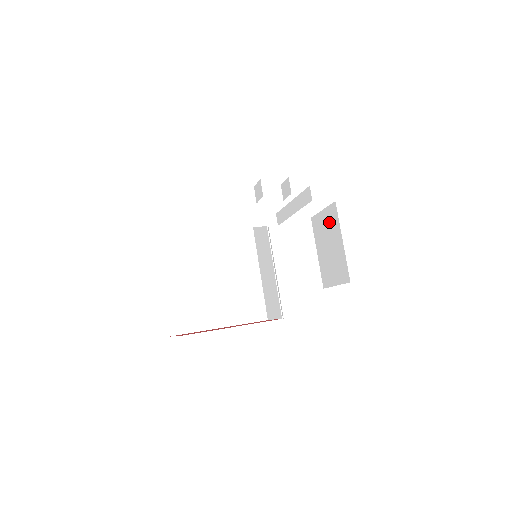
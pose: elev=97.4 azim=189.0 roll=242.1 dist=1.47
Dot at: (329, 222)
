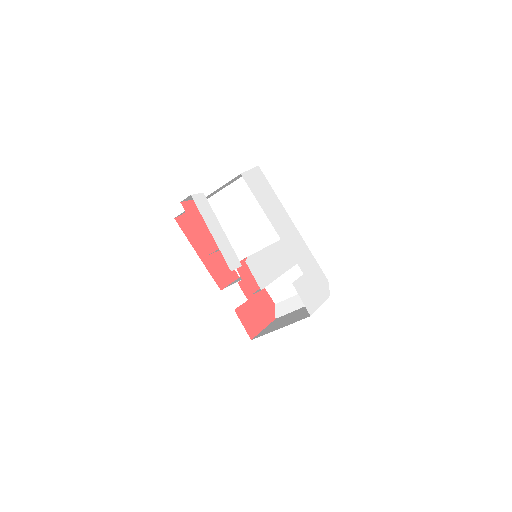
Dot at: (305, 314)
